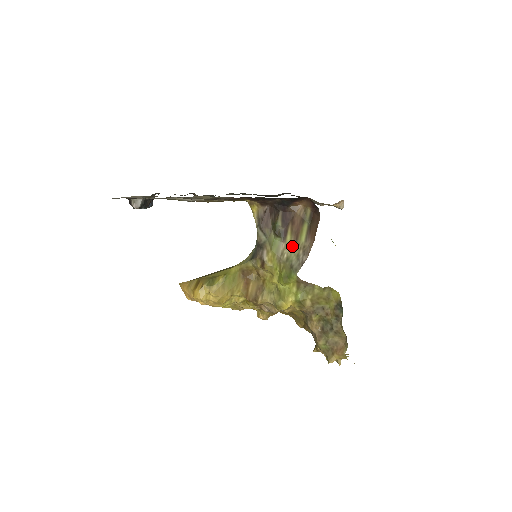
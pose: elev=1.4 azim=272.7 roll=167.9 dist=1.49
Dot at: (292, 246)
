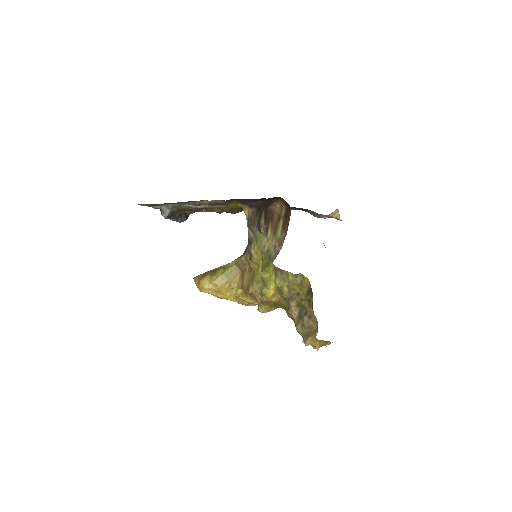
Dot at: (271, 240)
